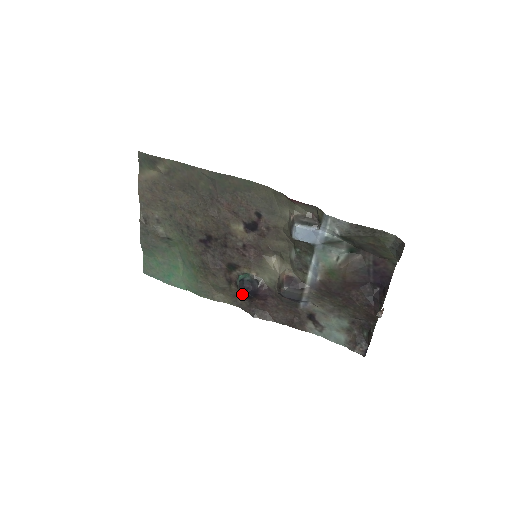
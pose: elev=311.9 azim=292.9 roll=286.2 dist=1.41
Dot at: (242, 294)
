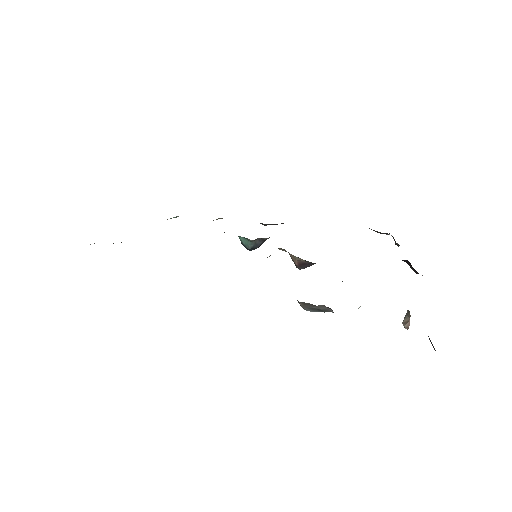
Dot at: occluded
